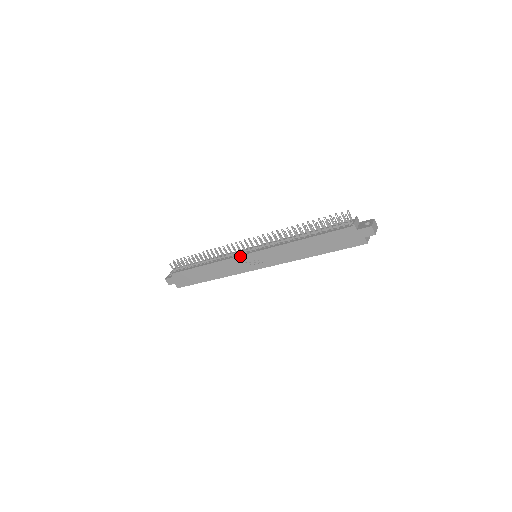
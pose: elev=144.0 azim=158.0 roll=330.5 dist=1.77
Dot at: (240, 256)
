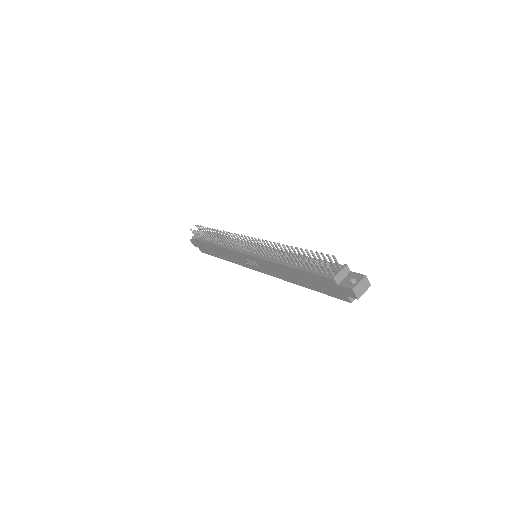
Dot at: (239, 252)
